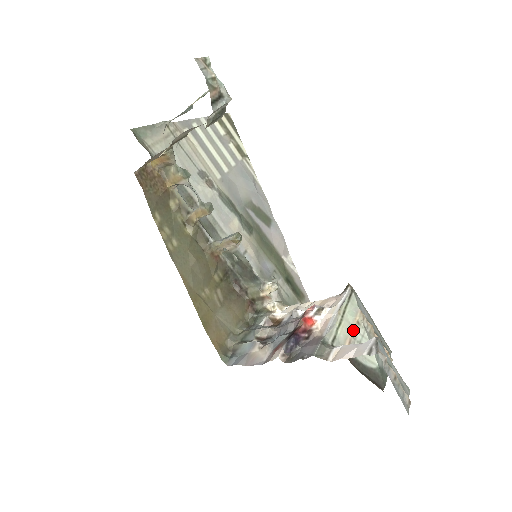
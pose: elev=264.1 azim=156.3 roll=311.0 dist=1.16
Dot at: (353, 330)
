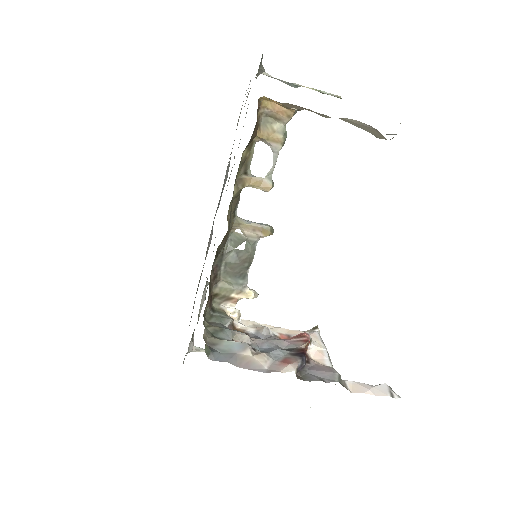
Dot at: occluded
